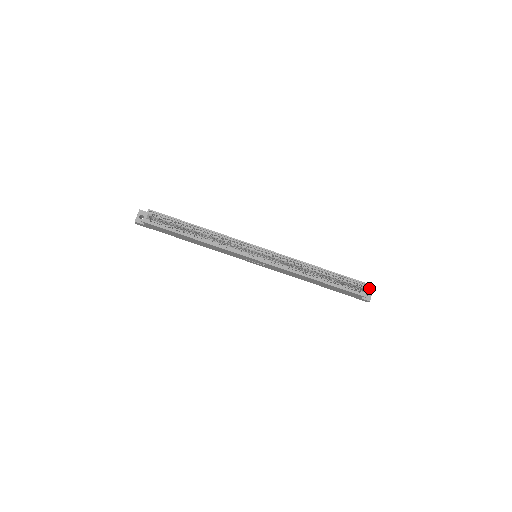
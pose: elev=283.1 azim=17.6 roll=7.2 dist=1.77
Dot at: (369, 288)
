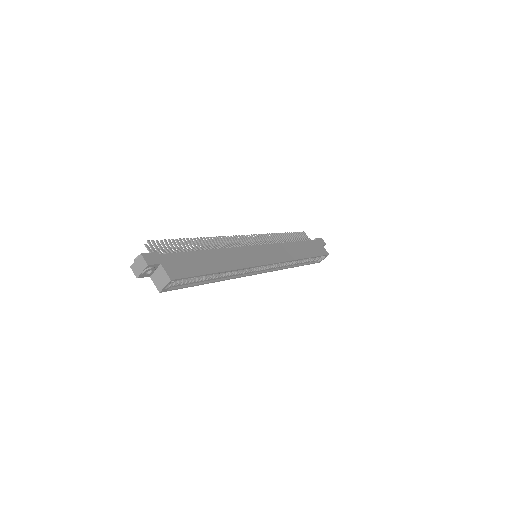
Dot at: (324, 245)
